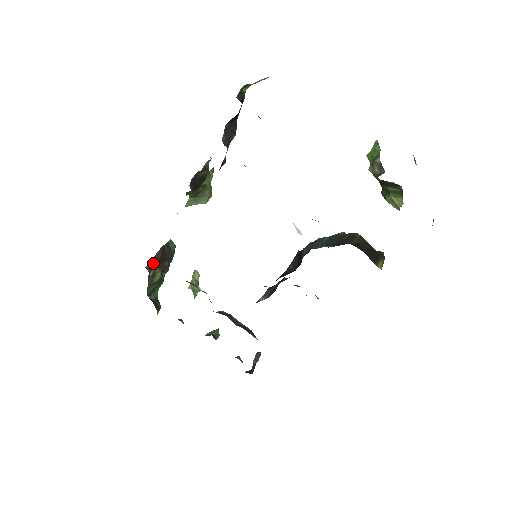
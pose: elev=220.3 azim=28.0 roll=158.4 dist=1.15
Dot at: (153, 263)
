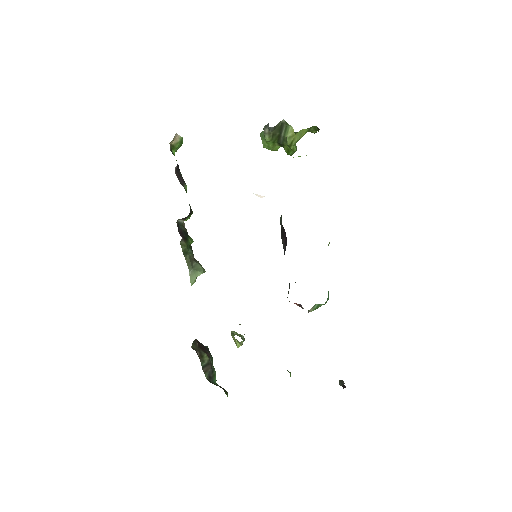
Dot at: (195, 347)
